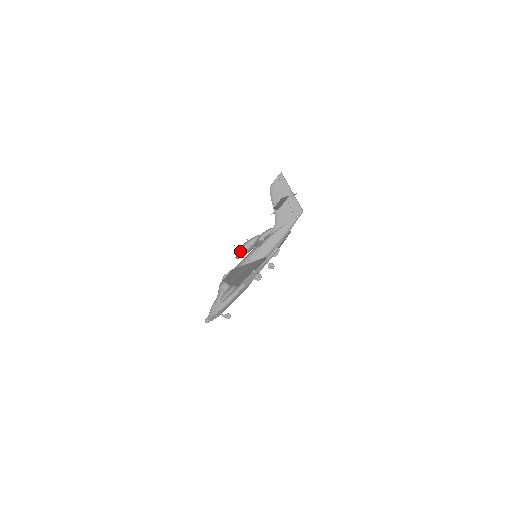
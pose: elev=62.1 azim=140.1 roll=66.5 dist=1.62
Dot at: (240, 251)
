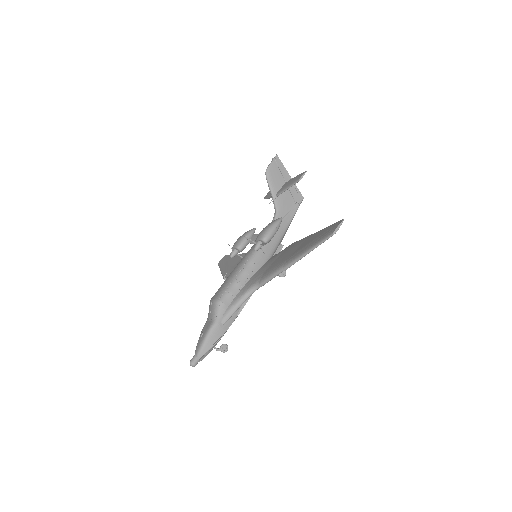
Dot at: (266, 236)
